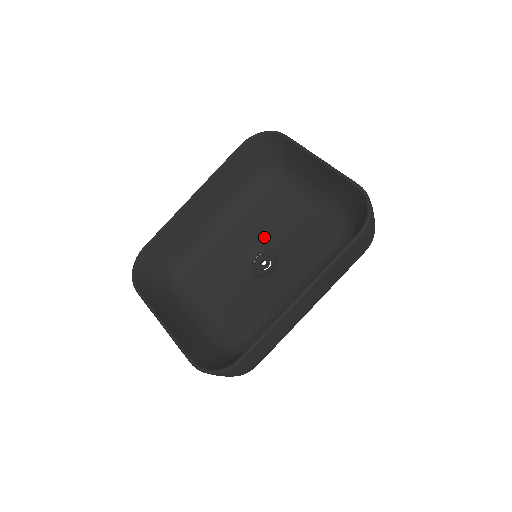
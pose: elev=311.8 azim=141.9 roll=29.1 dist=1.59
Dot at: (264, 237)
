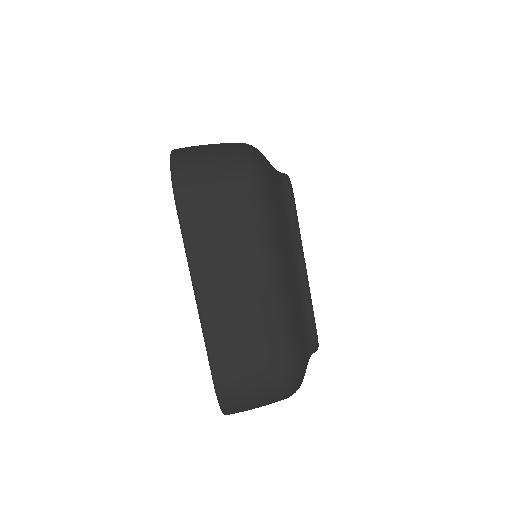
Dot at: occluded
